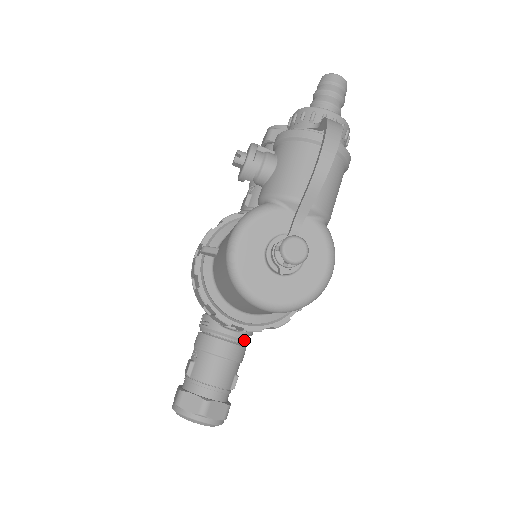
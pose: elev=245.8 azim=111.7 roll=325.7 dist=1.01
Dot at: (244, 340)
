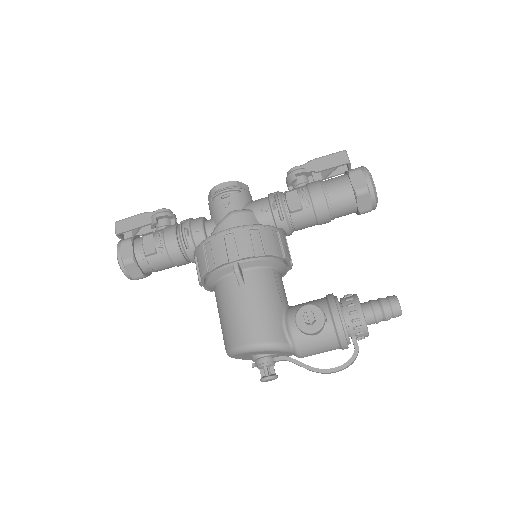
Dot at: occluded
